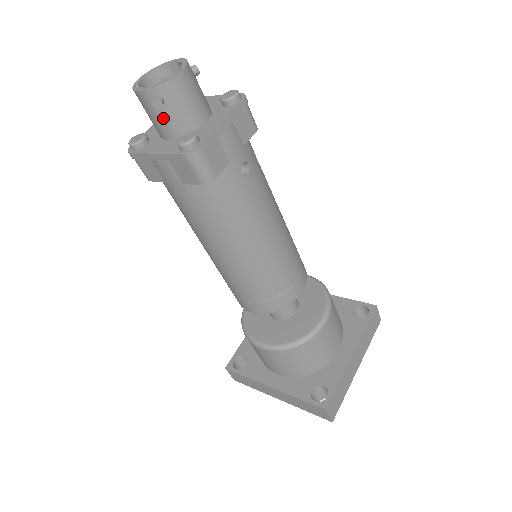
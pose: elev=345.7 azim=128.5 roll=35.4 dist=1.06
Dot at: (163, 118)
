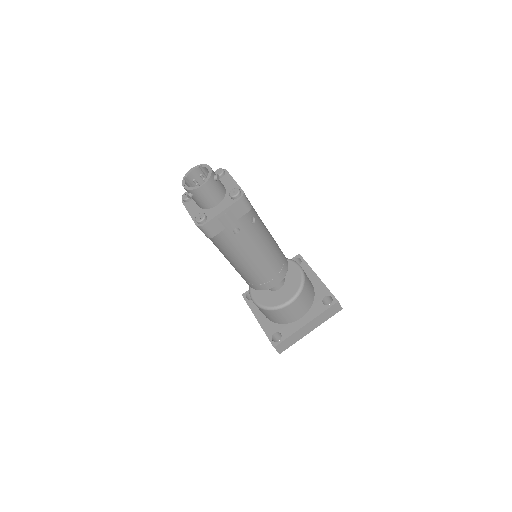
Dot at: (194, 200)
